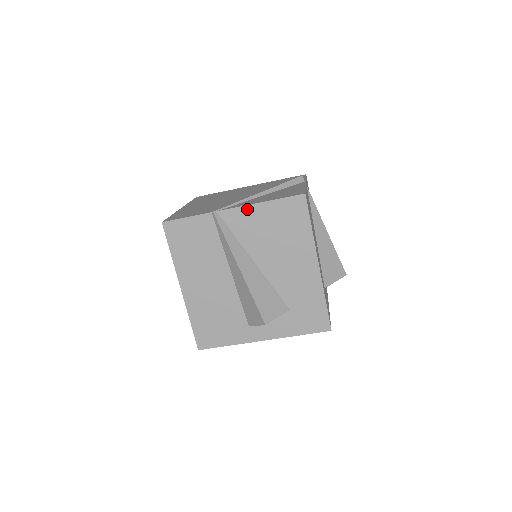
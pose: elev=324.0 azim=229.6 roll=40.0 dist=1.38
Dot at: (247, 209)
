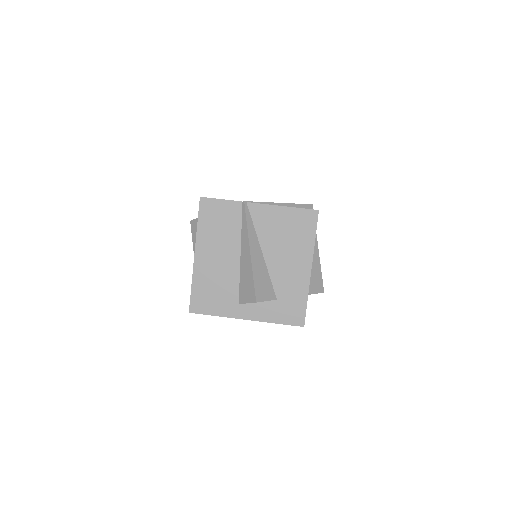
Dot at: (271, 208)
